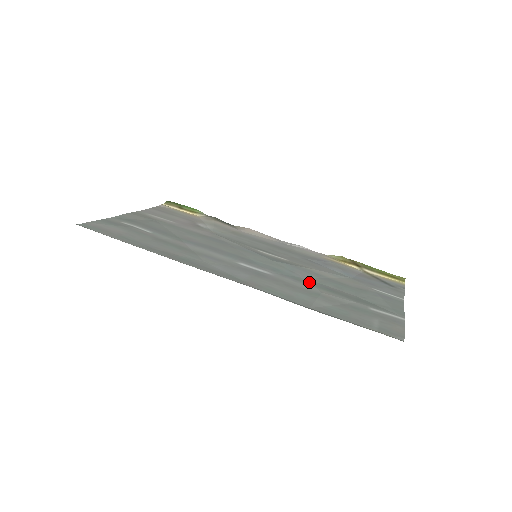
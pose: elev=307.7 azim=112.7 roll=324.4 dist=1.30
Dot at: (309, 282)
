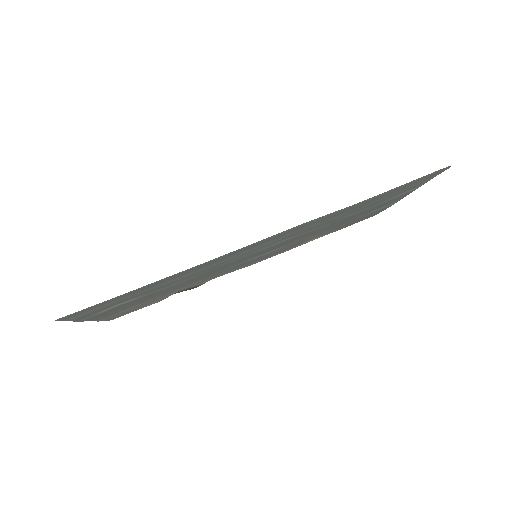
Dot at: (324, 228)
